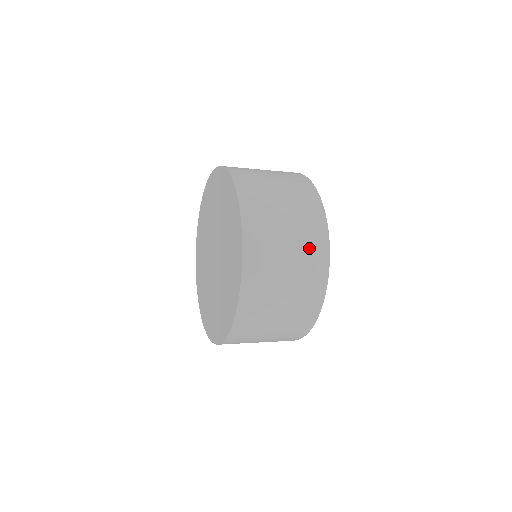
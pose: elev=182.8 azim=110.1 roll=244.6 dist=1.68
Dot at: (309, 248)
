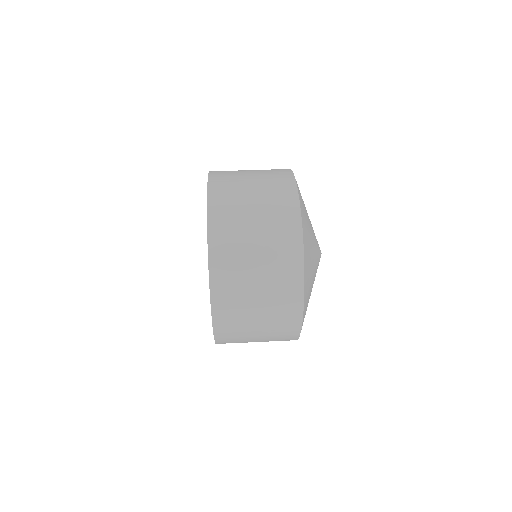
Dot at: occluded
